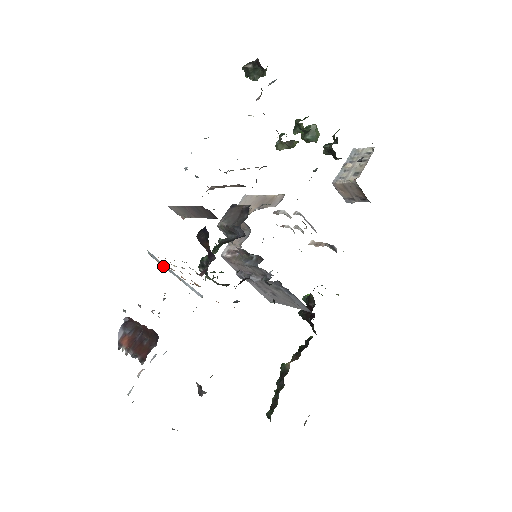
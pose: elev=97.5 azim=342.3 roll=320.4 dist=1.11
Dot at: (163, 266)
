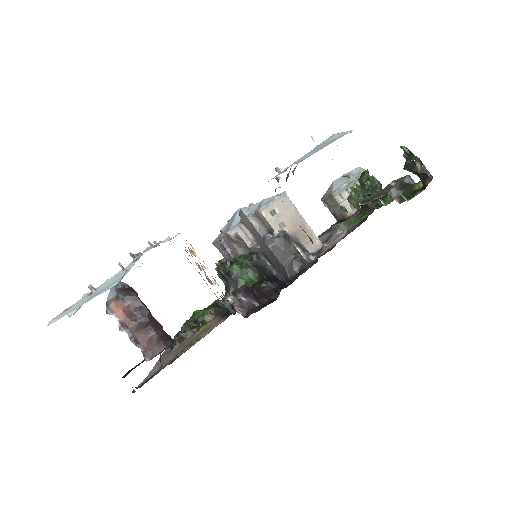
Dot at: occluded
